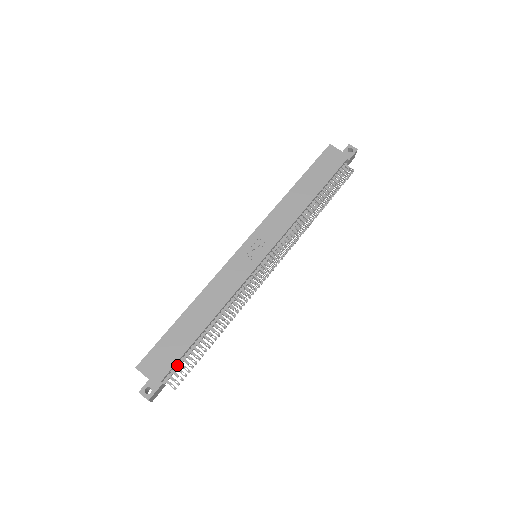
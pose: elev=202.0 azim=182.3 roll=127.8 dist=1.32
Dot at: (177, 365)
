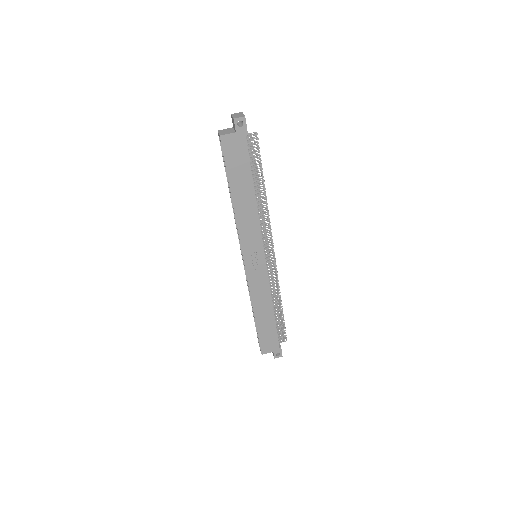
Dot at: (277, 334)
